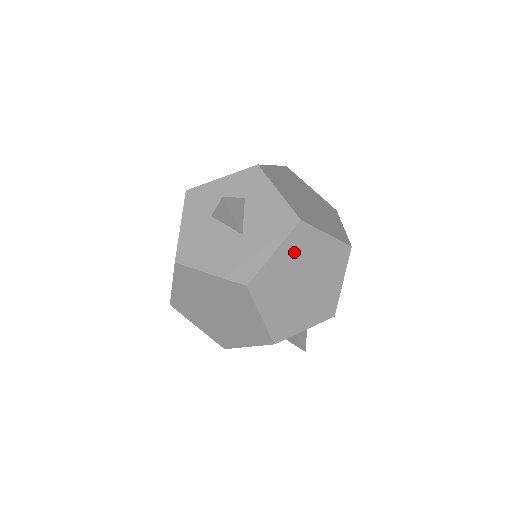
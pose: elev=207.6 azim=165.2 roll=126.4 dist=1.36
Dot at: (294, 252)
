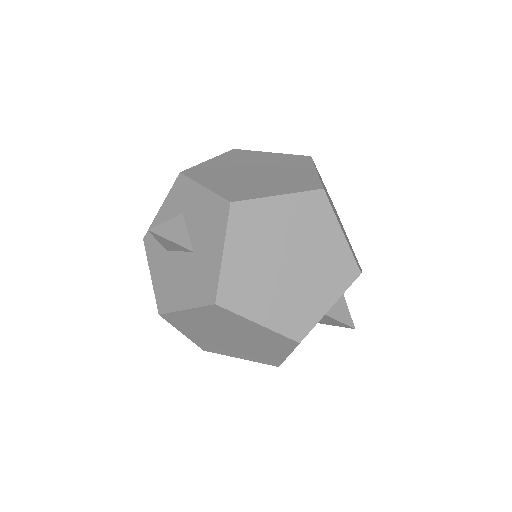
Dot at: (248, 238)
